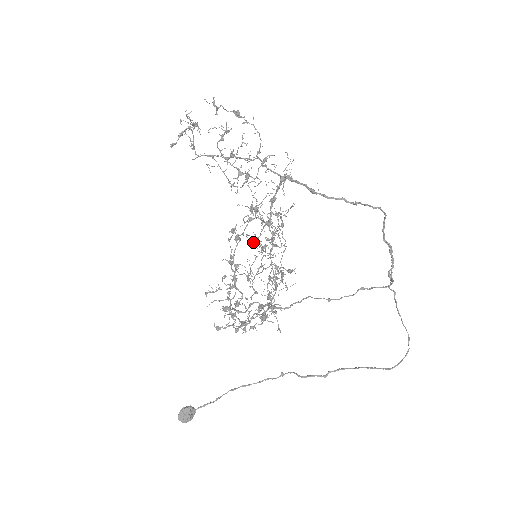
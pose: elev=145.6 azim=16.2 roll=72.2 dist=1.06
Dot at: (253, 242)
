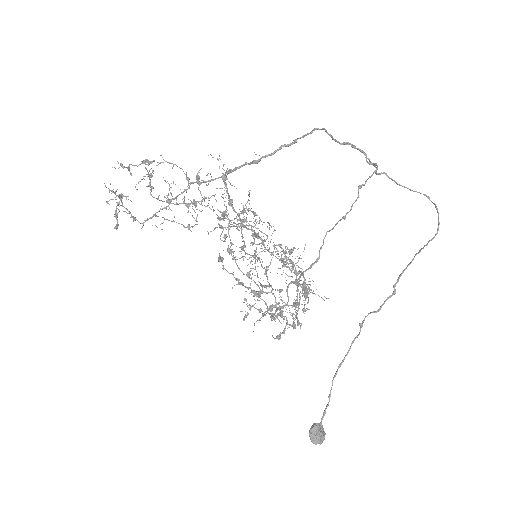
Dot at: occluded
